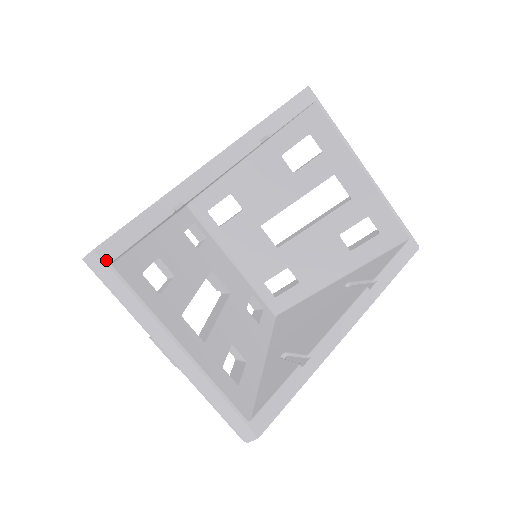
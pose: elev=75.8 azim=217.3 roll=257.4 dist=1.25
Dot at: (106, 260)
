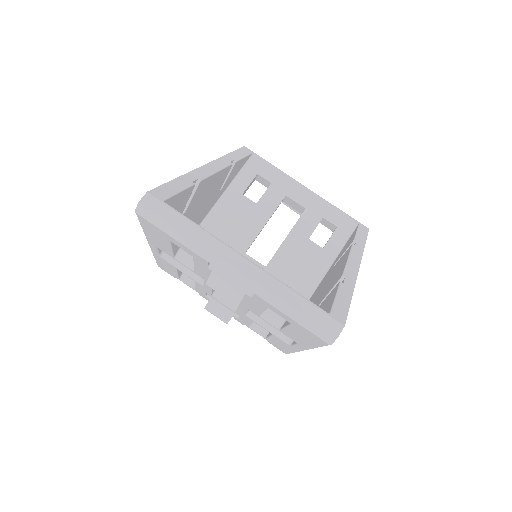
Dot at: (159, 199)
